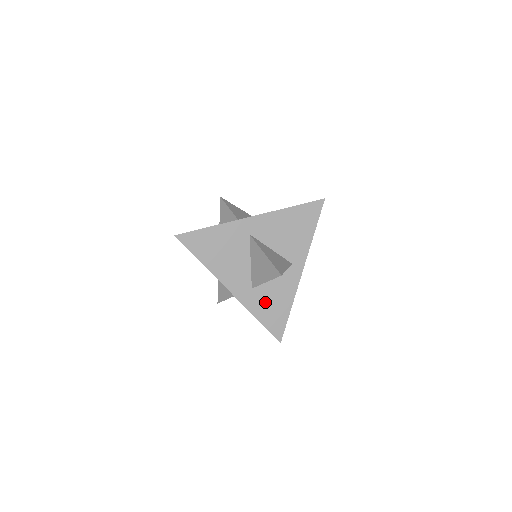
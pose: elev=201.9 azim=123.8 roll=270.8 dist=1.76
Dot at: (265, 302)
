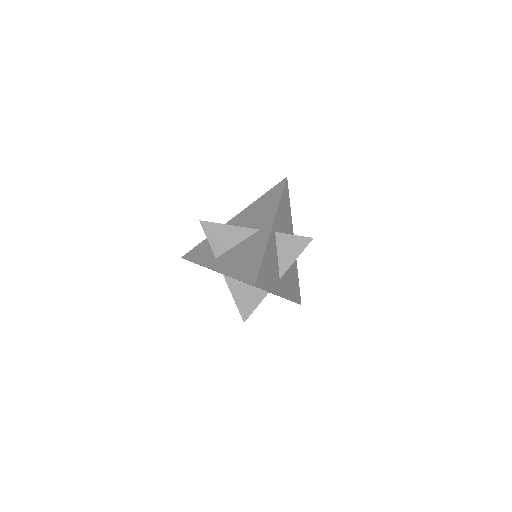
Dot at: occluded
